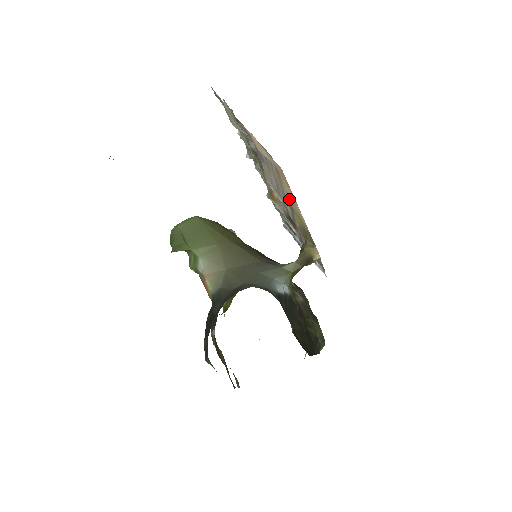
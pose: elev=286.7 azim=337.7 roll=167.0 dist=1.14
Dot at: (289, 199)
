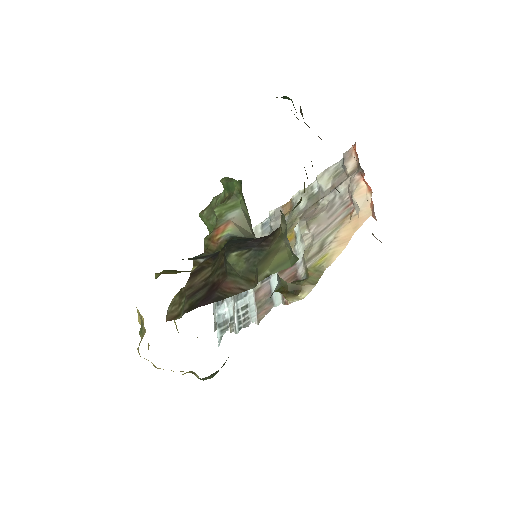
Dot at: (331, 242)
